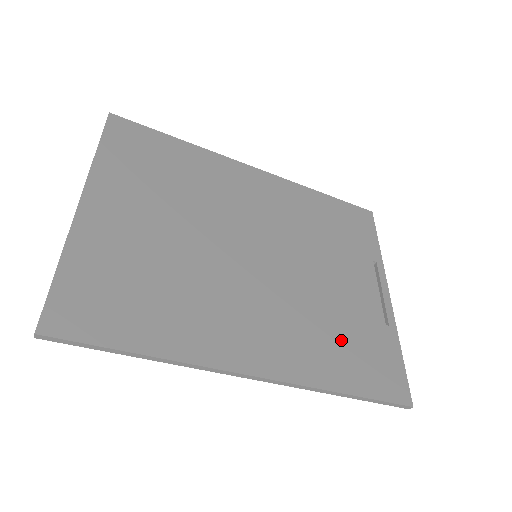
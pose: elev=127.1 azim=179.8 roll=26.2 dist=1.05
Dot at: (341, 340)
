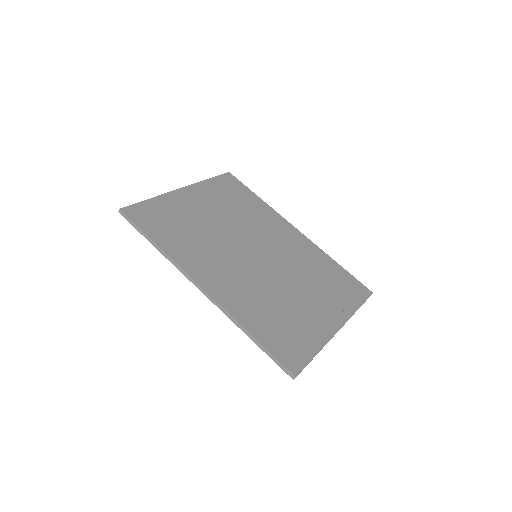
Dot at: (274, 316)
